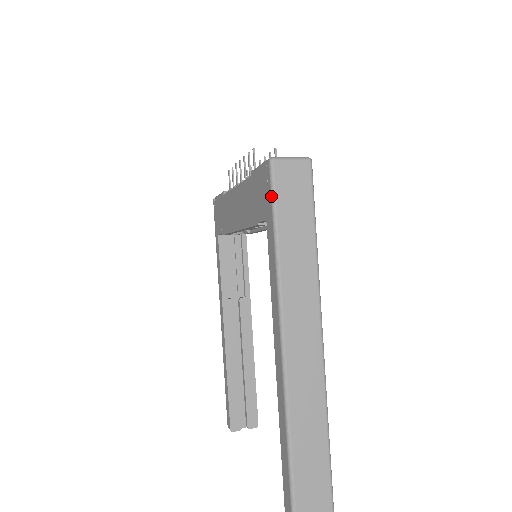
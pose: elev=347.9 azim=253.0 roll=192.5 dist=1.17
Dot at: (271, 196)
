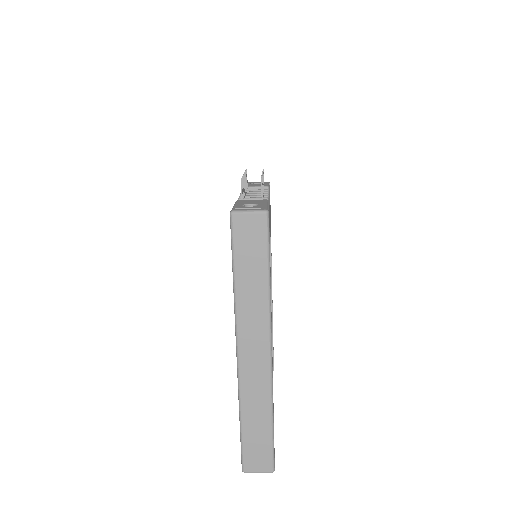
Dot at: (231, 242)
